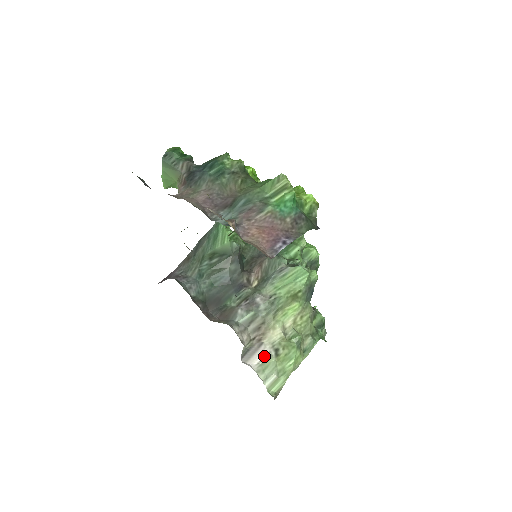
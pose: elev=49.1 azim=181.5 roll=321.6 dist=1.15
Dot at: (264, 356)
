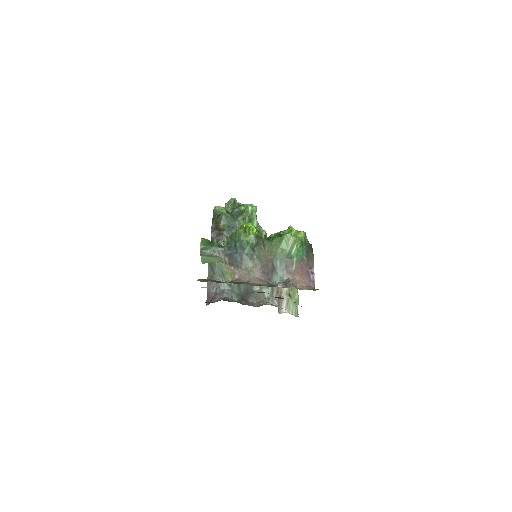
Dot at: (286, 302)
